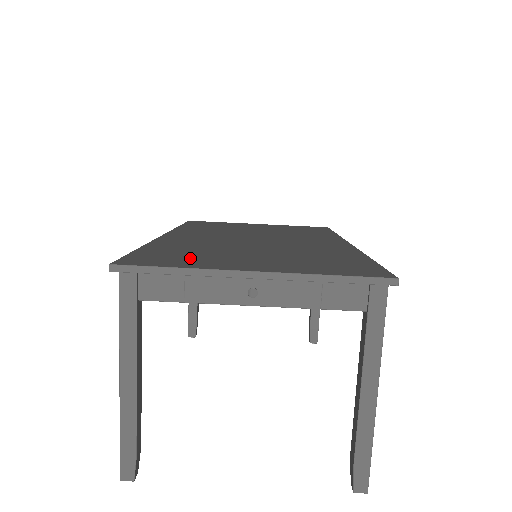
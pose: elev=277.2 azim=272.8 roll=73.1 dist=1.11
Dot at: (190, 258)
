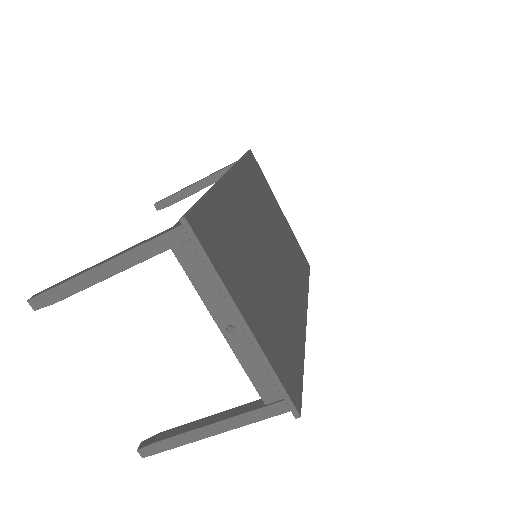
Dot at: (227, 255)
